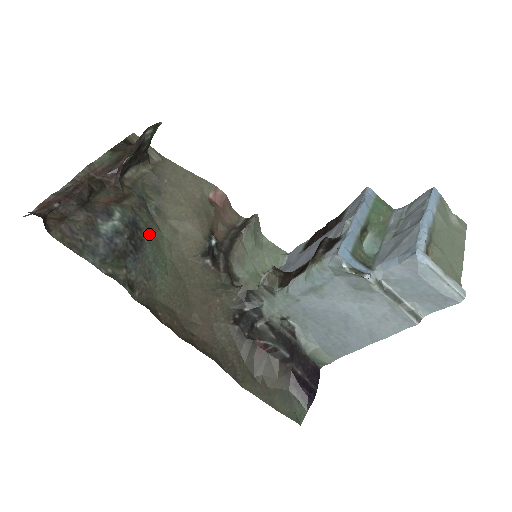
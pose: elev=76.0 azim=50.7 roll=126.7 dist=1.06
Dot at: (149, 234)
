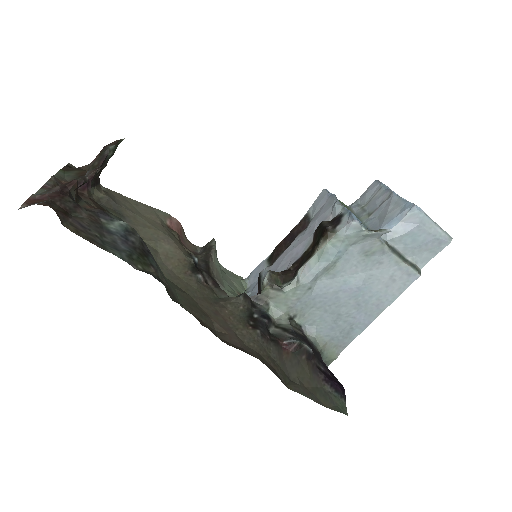
Dot at: occluded
